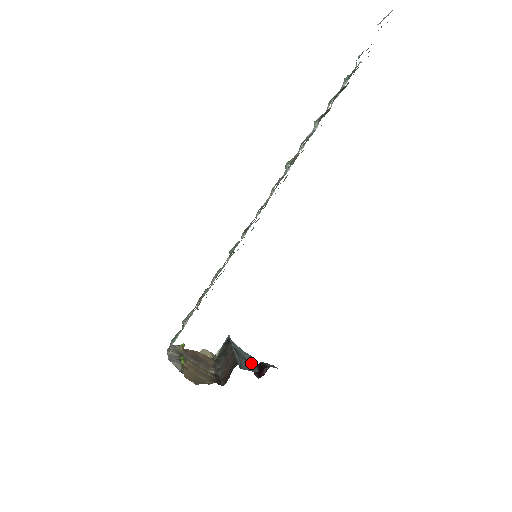
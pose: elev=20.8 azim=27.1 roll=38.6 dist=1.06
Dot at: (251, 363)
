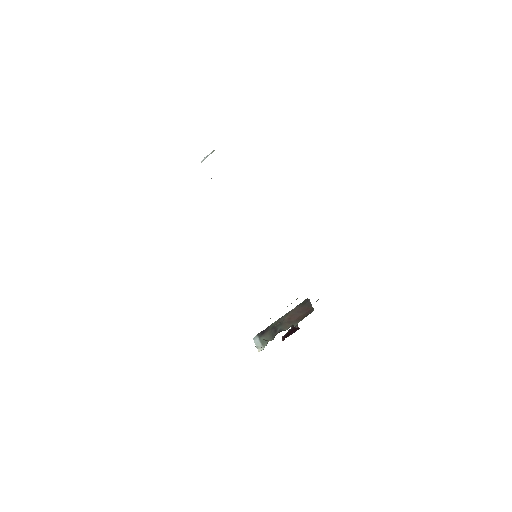
Dot at: occluded
